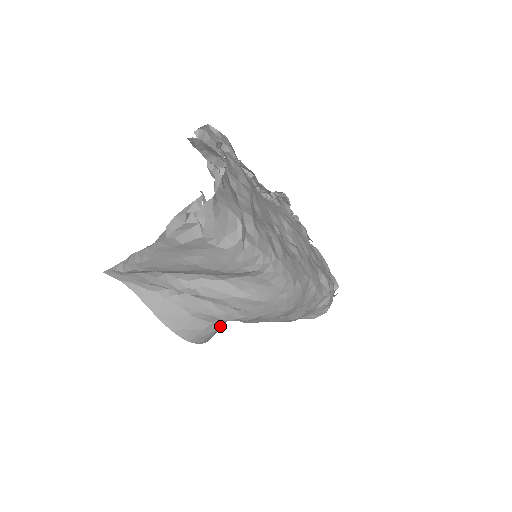
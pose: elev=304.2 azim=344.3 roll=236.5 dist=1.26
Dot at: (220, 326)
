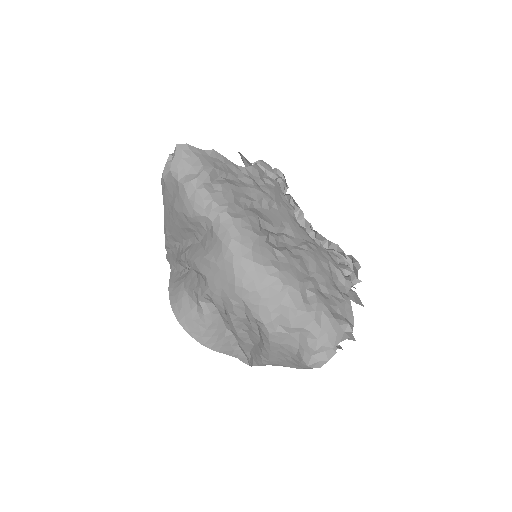
Dot at: (203, 312)
